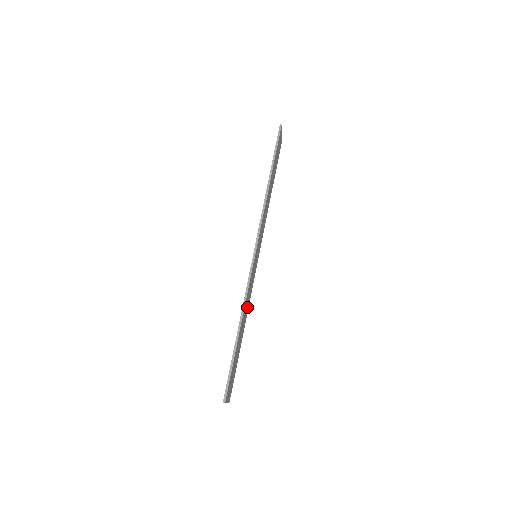
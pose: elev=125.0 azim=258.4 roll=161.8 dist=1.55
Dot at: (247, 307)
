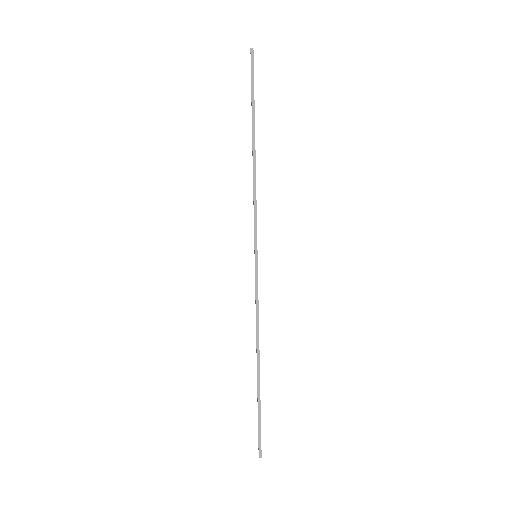
Dot at: occluded
